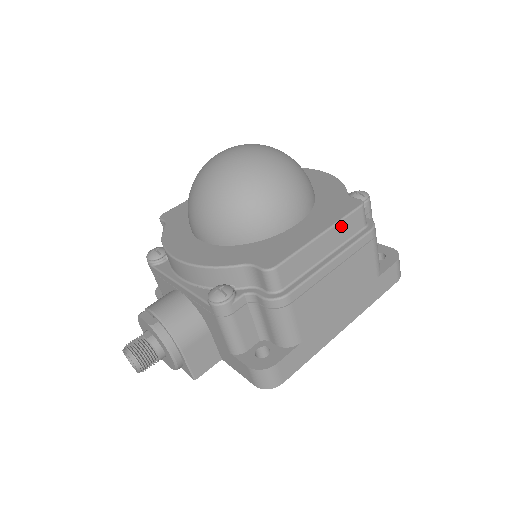
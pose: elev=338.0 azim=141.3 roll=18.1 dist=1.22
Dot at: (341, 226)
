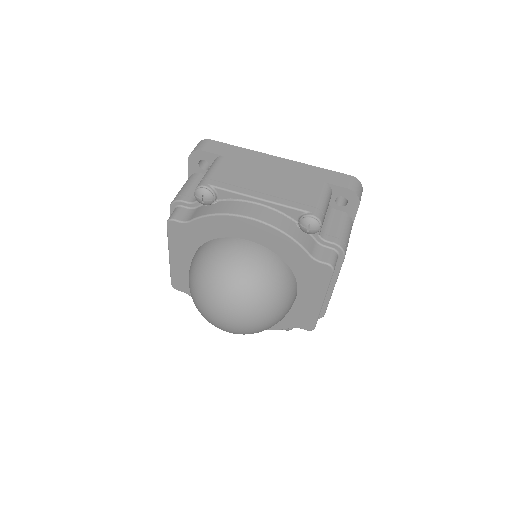
Dot at: occluded
